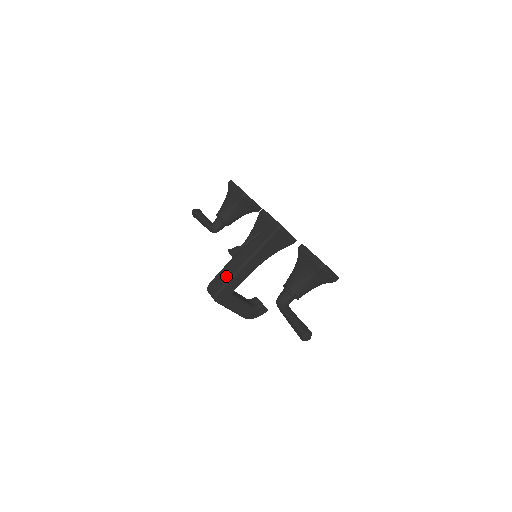
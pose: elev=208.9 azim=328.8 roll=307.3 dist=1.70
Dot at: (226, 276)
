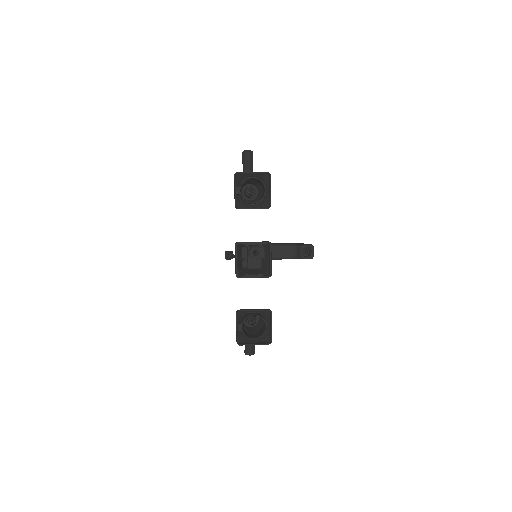
Dot at: occluded
